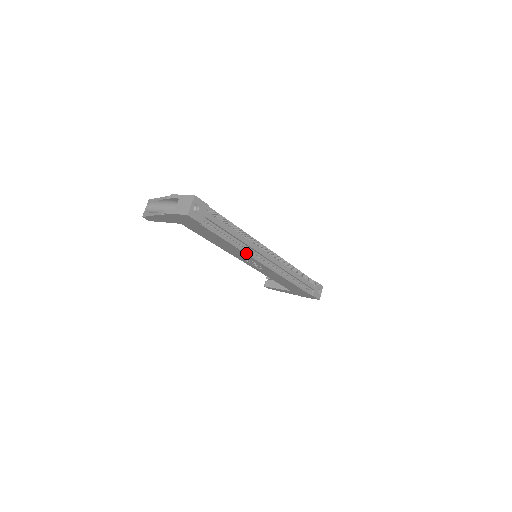
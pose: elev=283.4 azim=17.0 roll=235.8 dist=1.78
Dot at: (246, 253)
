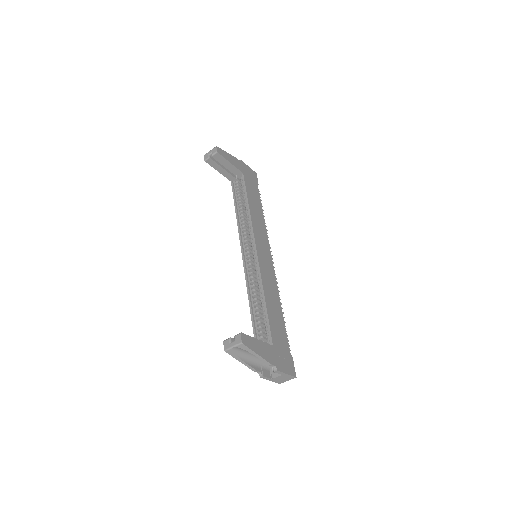
Dot at: occluded
